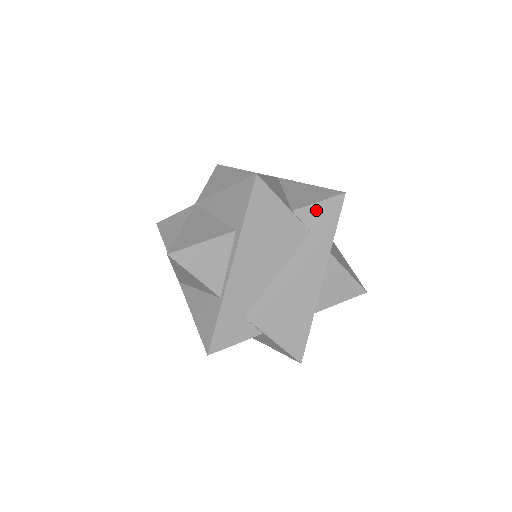
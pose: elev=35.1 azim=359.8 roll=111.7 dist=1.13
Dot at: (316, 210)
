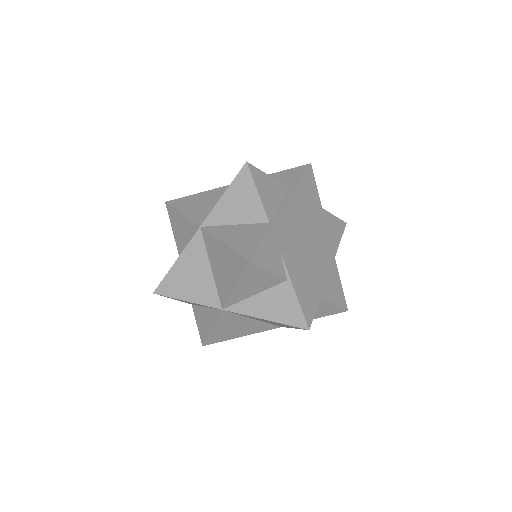
Dot at: (332, 219)
